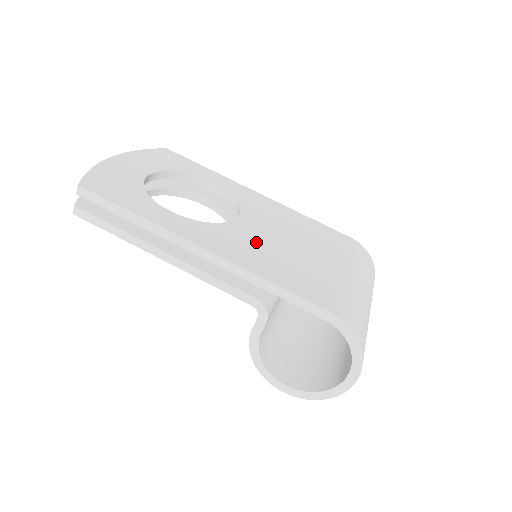
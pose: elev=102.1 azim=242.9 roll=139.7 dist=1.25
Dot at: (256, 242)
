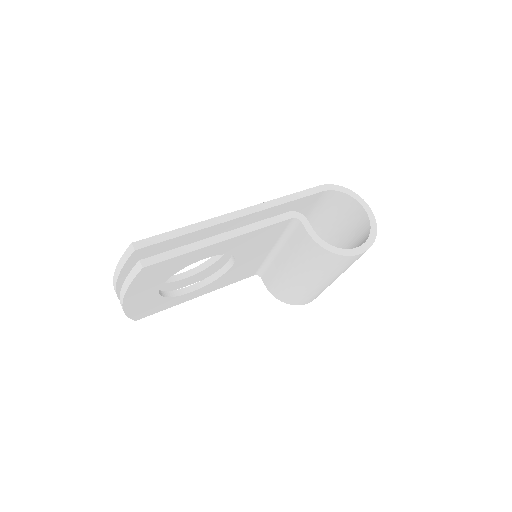
Dot at: occluded
